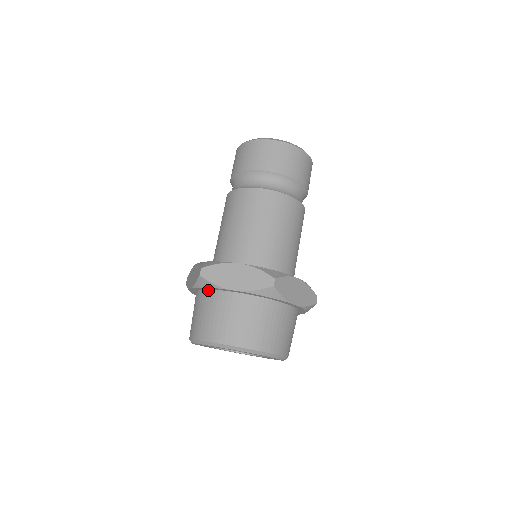
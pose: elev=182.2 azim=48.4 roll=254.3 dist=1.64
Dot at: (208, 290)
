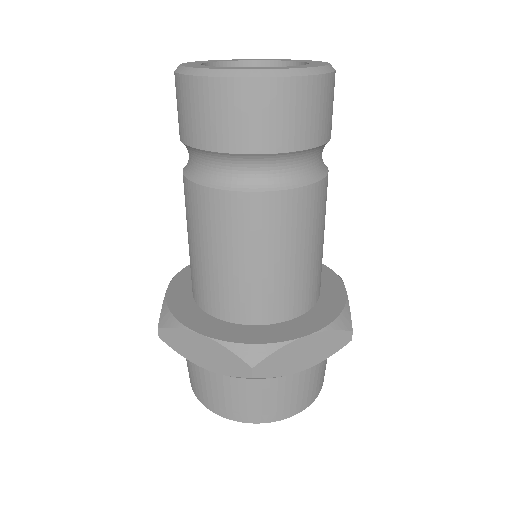
Dot at: occluded
